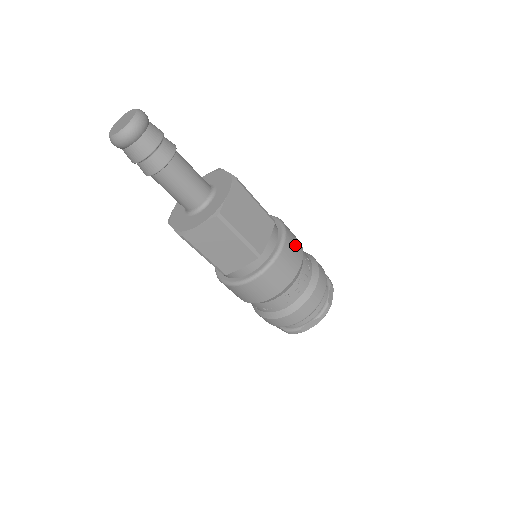
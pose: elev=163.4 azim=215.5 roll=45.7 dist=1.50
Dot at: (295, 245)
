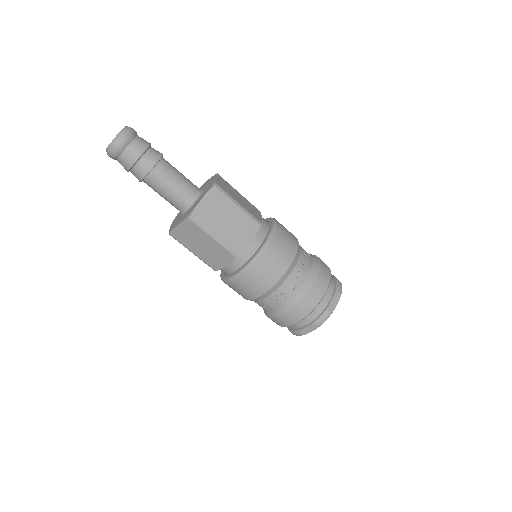
Dot at: (284, 248)
